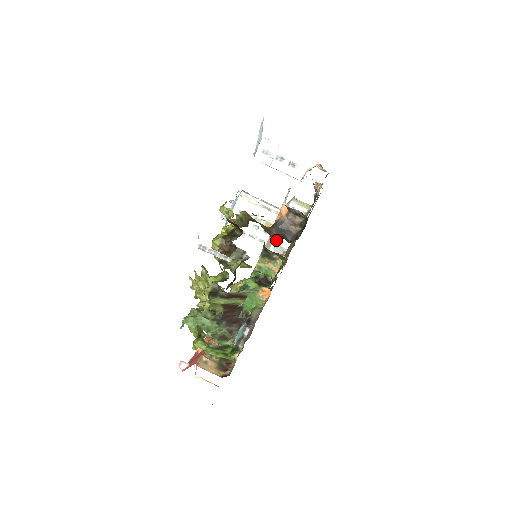
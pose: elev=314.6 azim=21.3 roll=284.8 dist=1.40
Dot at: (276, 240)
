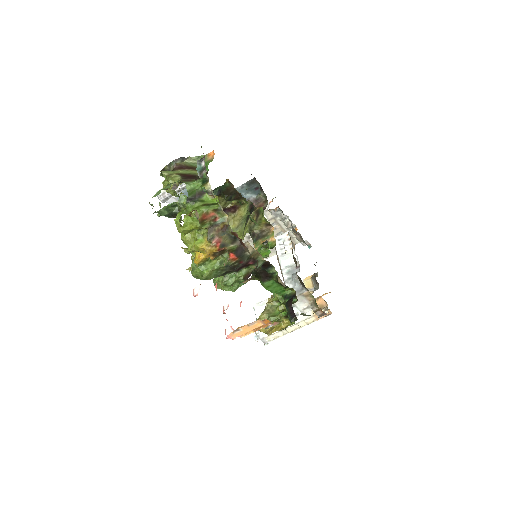
Dot at: (283, 266)
